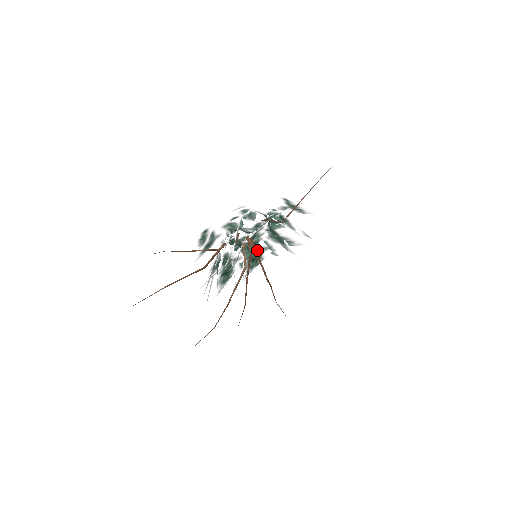
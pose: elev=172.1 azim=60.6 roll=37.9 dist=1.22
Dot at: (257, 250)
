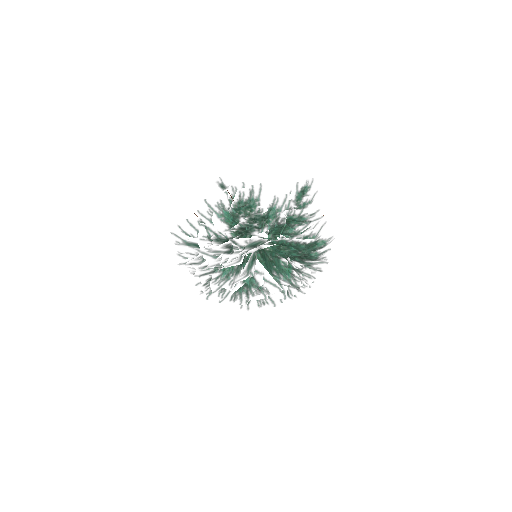
Dot at: occluded
